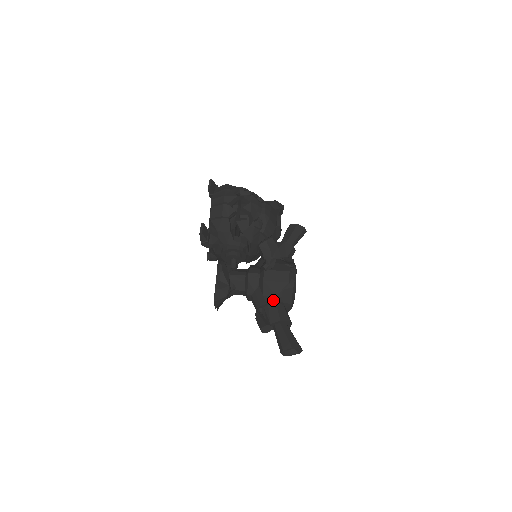
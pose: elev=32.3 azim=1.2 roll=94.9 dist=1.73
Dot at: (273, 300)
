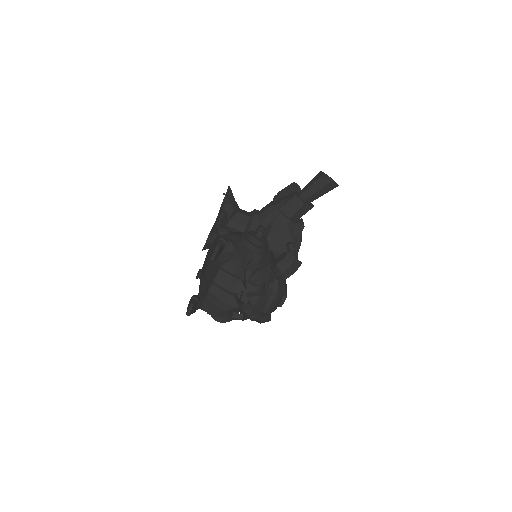
Dot at: occluded
